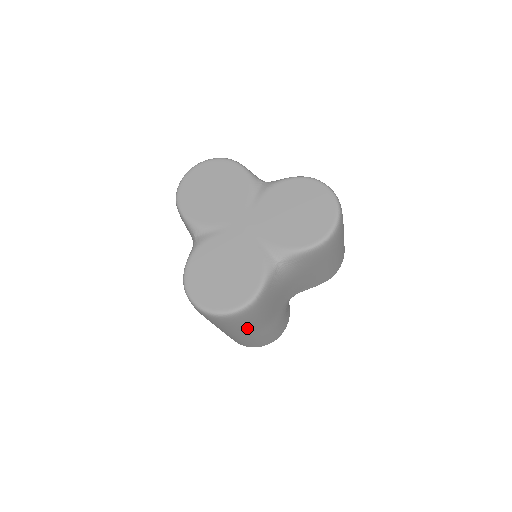
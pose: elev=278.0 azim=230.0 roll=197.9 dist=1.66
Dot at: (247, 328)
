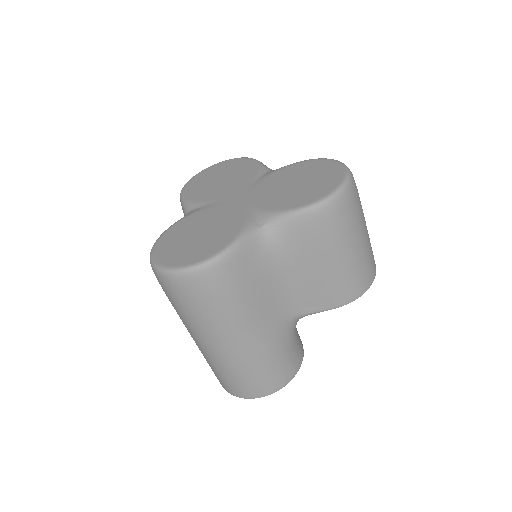
Dot at: (218, 323)
